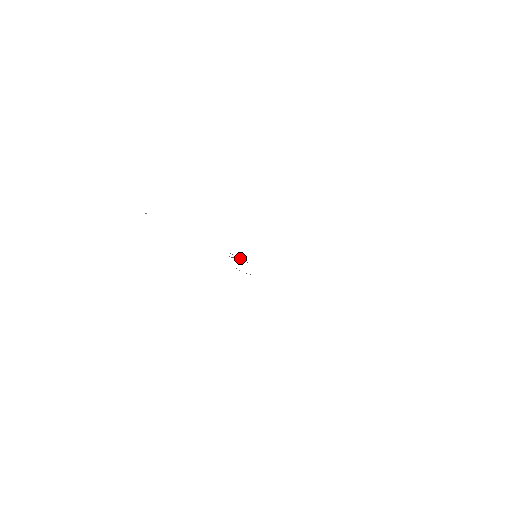
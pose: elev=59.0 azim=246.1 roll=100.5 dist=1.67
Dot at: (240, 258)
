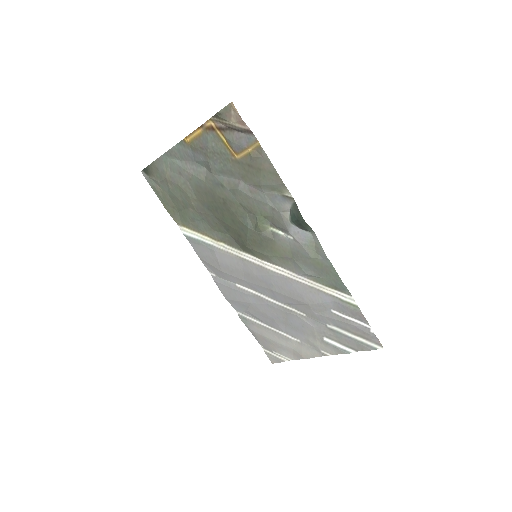
Dot at: (268, 227)
